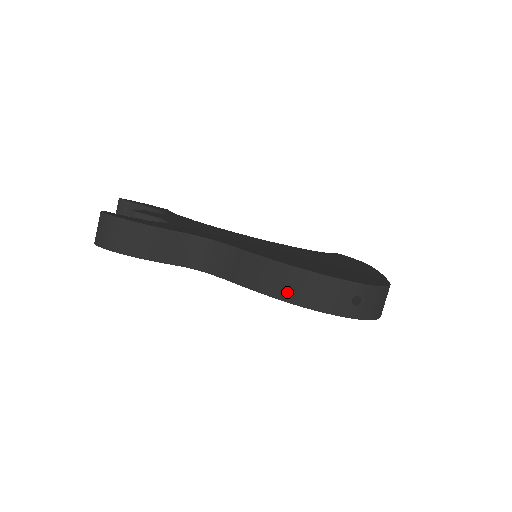
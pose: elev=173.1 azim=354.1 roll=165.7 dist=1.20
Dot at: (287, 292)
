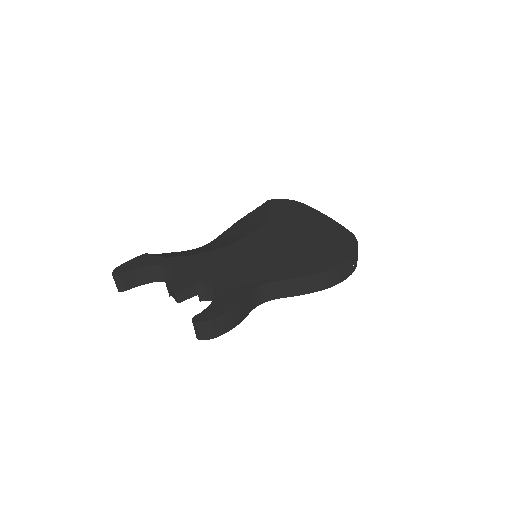
Dot at: (324, 285)
